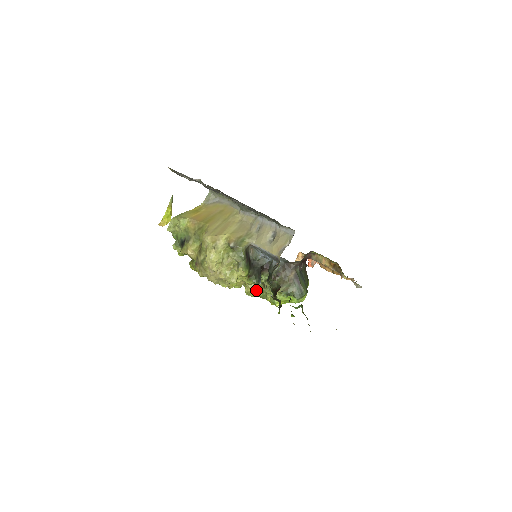
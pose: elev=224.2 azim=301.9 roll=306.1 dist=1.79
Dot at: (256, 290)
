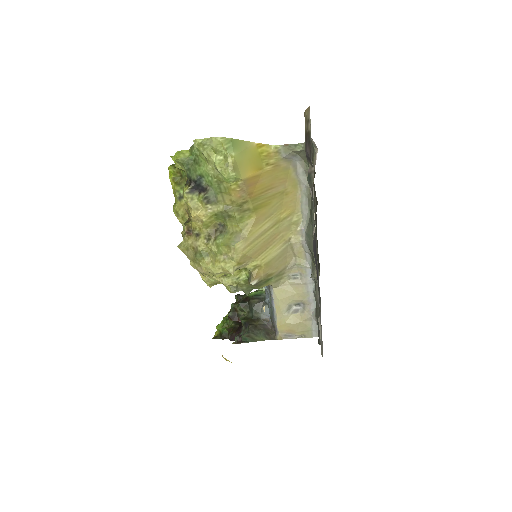
Dot at: occluded
